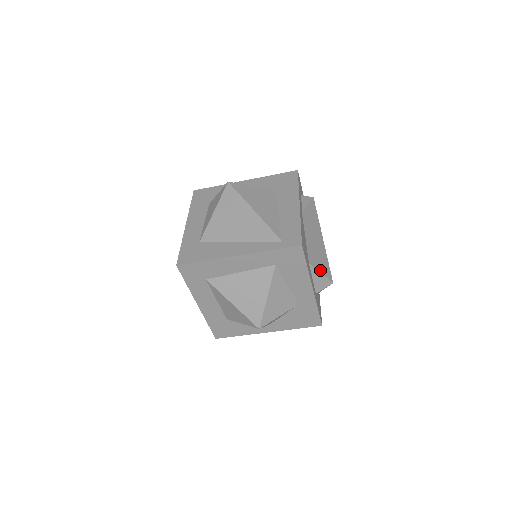
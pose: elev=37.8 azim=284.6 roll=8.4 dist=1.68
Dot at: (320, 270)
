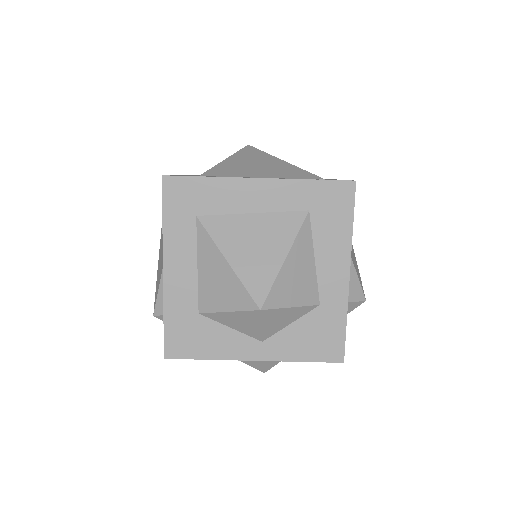
Dot at: (355, 267)
